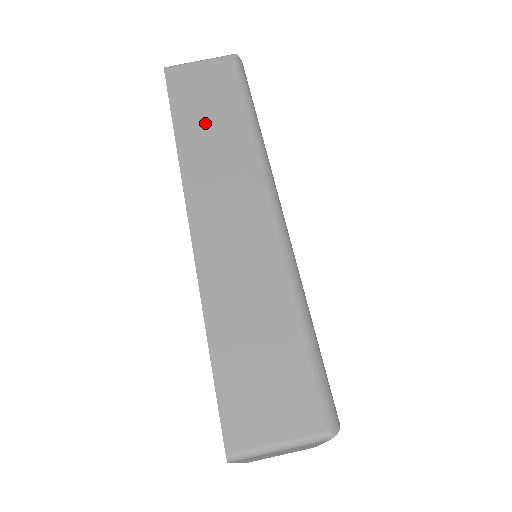
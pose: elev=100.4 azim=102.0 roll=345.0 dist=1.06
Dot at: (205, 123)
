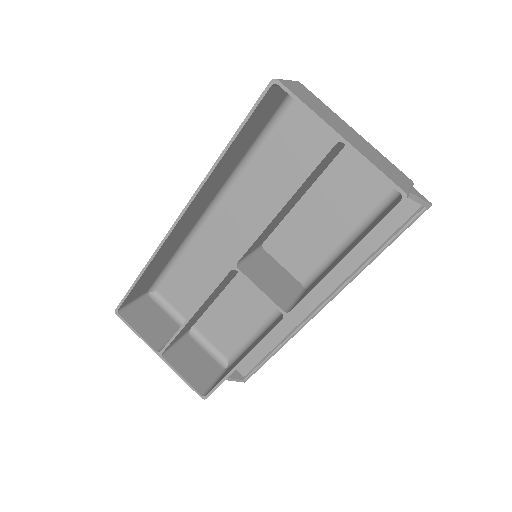
Dot at: occluded
